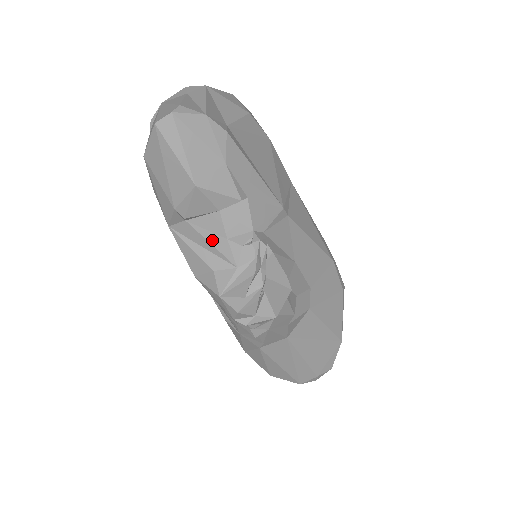
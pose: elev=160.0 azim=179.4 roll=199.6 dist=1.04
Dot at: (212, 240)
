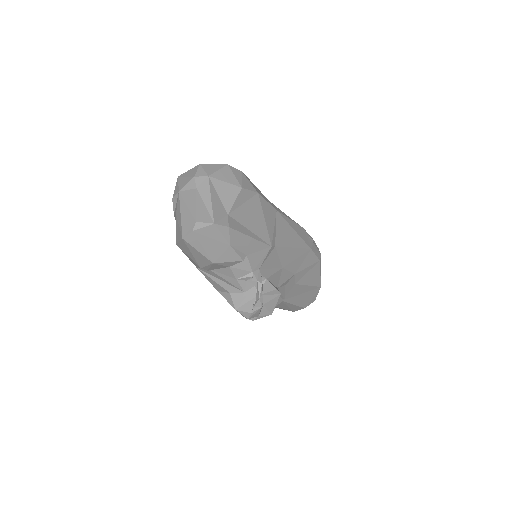
Dot at: (227, 279)
